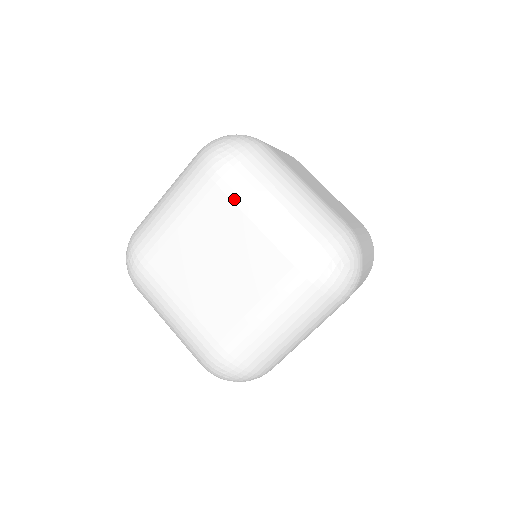
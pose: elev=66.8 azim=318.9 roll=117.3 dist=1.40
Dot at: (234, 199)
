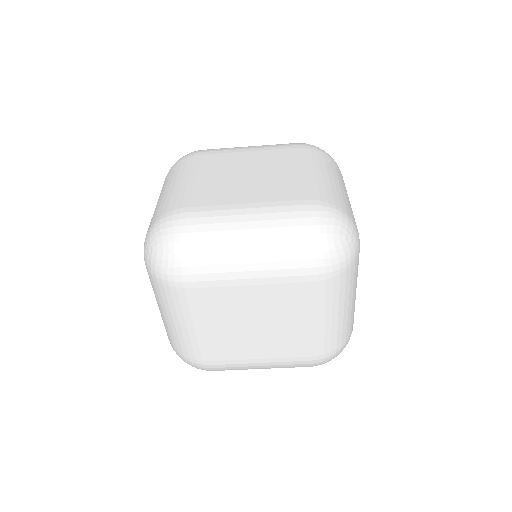
Dot at: (217, 285)
